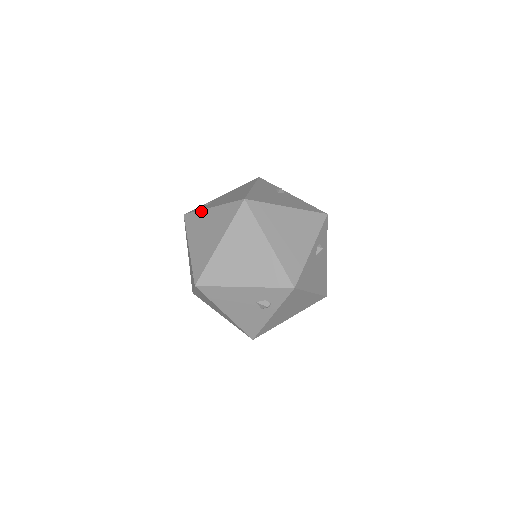
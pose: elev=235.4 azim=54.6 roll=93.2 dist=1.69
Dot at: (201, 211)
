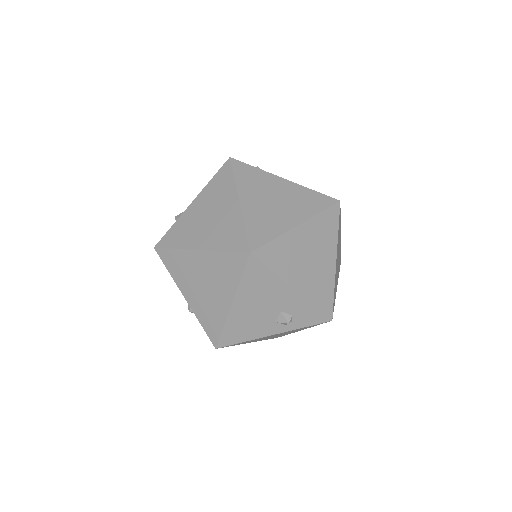
Dot at: (265, 172)
